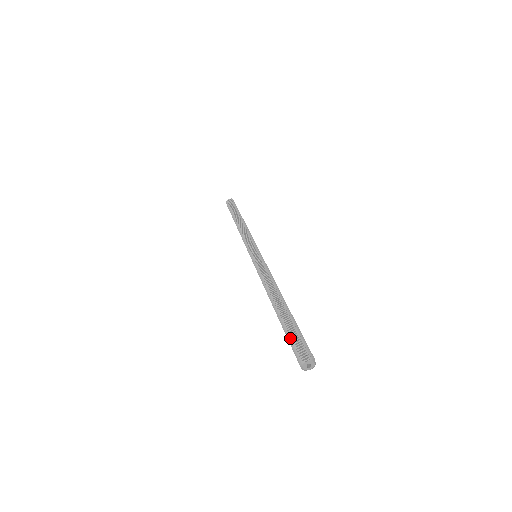
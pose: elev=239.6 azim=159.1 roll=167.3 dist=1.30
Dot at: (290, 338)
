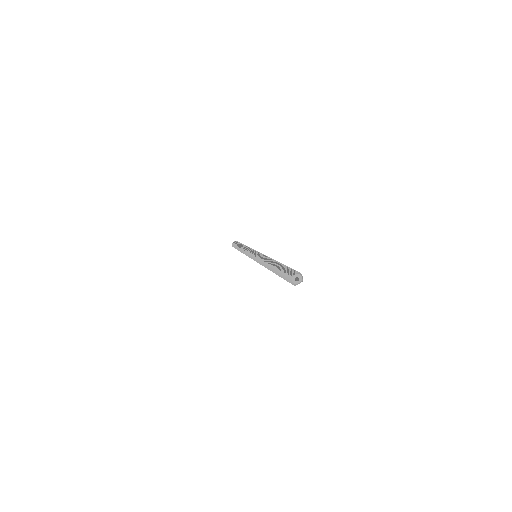
Dot at: (282, 273)
